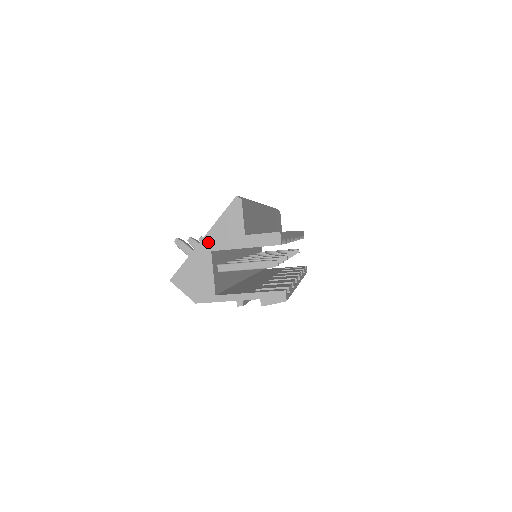
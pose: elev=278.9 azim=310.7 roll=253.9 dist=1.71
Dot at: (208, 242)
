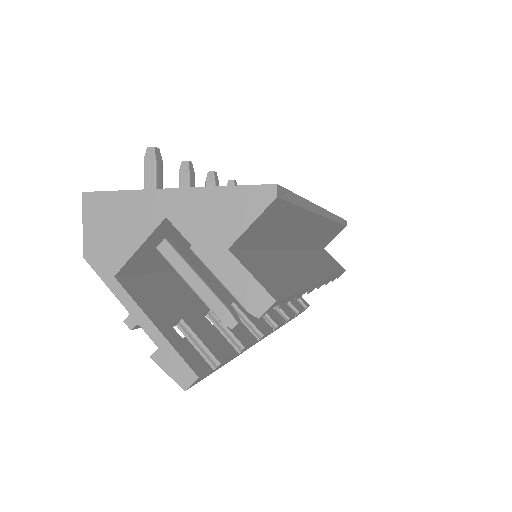
Dot at: (175, 201)
